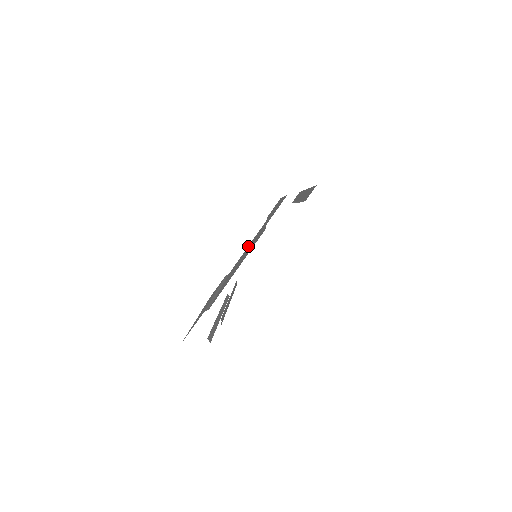
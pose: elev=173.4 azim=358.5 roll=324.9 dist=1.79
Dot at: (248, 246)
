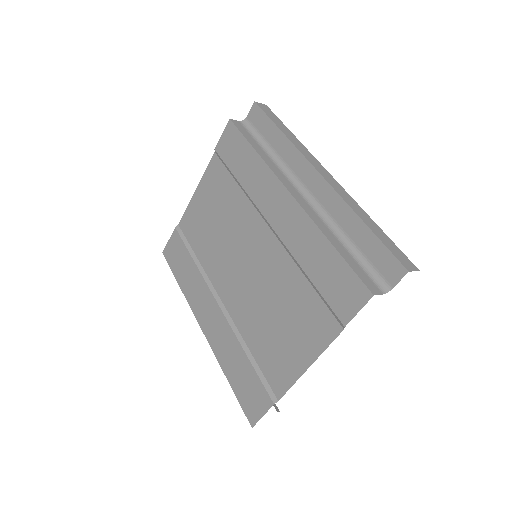
Dot at: (205, 201)
